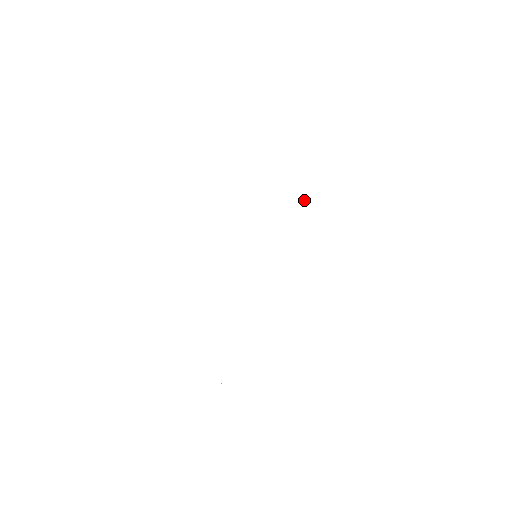
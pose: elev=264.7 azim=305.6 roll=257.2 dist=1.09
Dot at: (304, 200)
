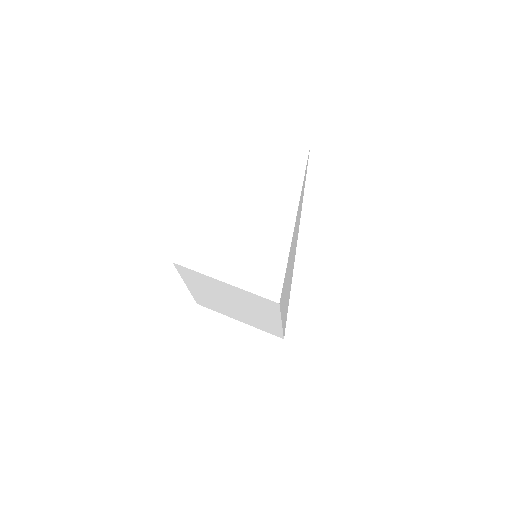
Dot at: (275, 204)
